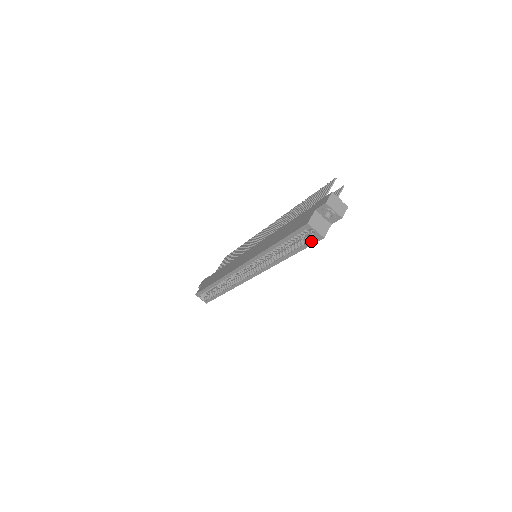
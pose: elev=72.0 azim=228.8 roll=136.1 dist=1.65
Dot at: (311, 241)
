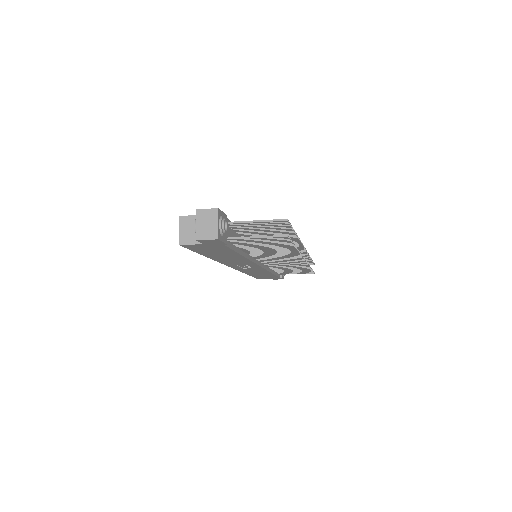
Dot at: occluded
